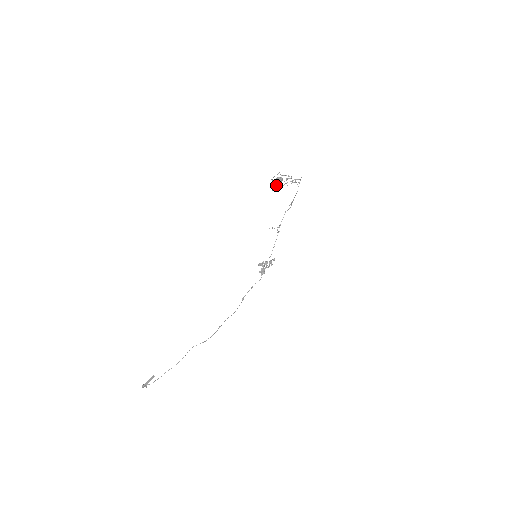
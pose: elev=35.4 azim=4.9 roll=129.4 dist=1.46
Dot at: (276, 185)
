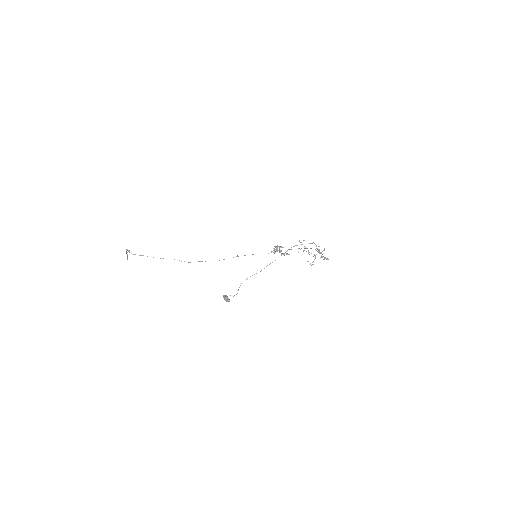
Dot at: (227, 296)
